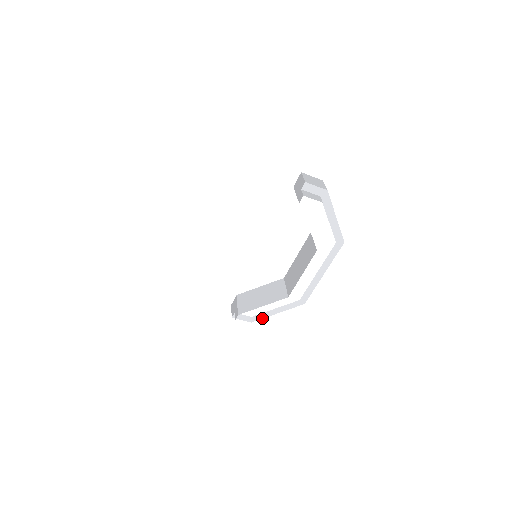
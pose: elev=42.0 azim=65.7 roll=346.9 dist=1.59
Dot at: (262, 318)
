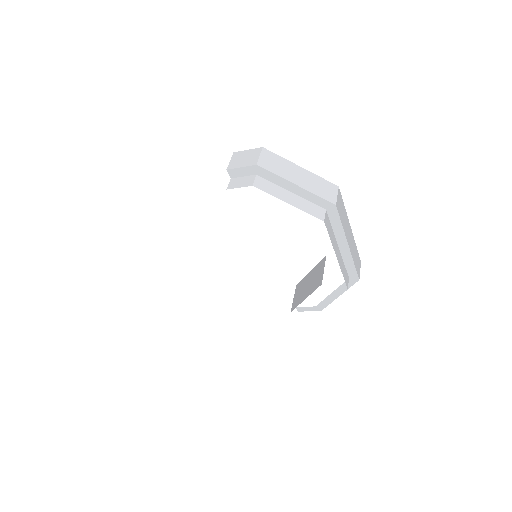
Dot at: occluded
